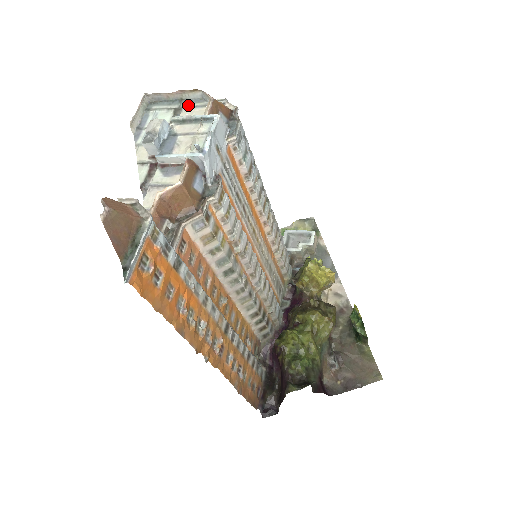
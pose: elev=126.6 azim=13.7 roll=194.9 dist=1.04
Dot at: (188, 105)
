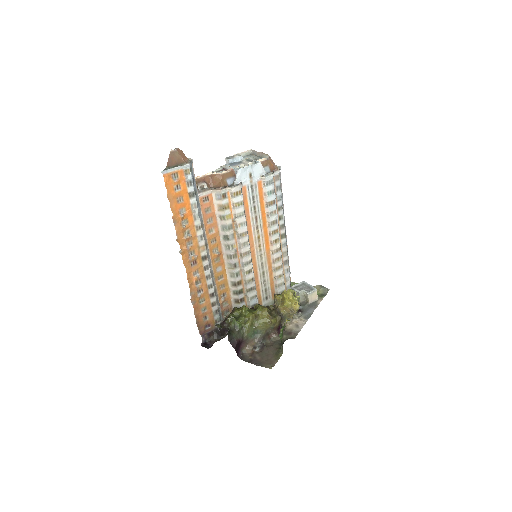
Dot at: occluded
